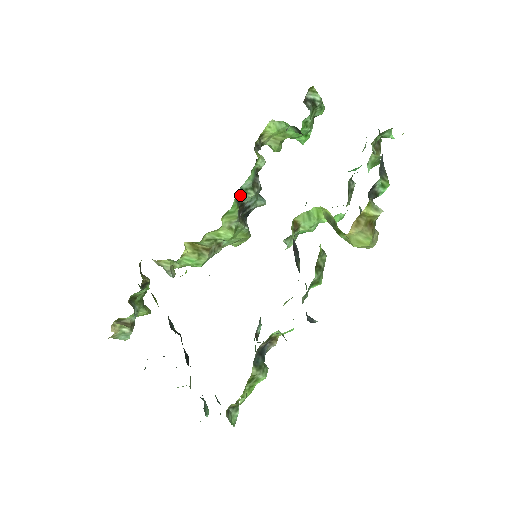
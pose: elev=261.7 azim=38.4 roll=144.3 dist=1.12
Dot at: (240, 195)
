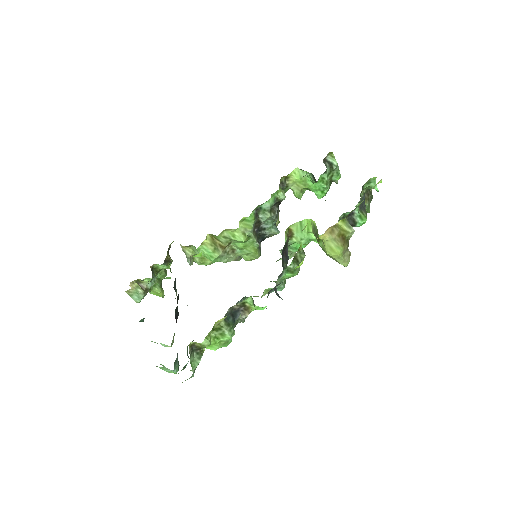
Dot at: (259, 212)
